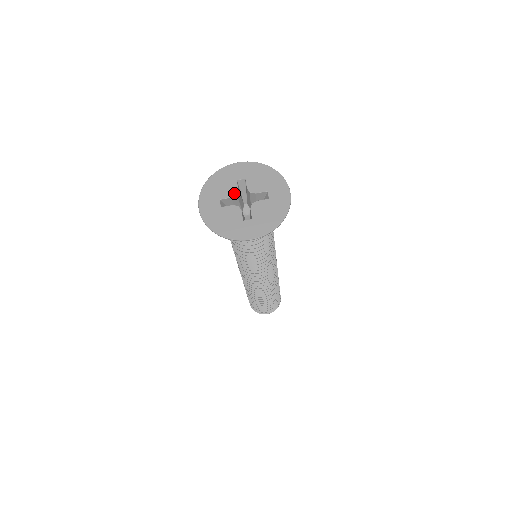
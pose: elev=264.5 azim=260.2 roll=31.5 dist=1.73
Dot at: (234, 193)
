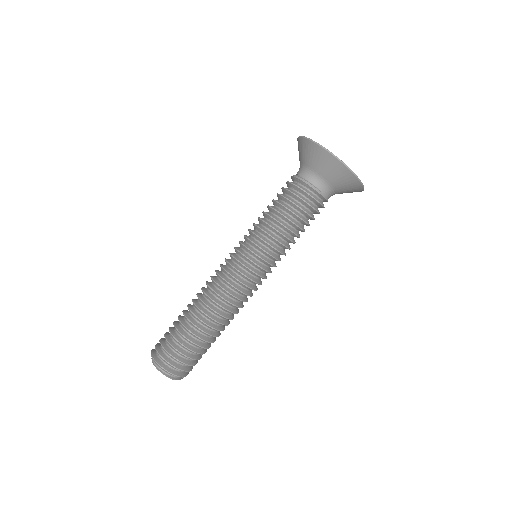
Dot at: occluded
